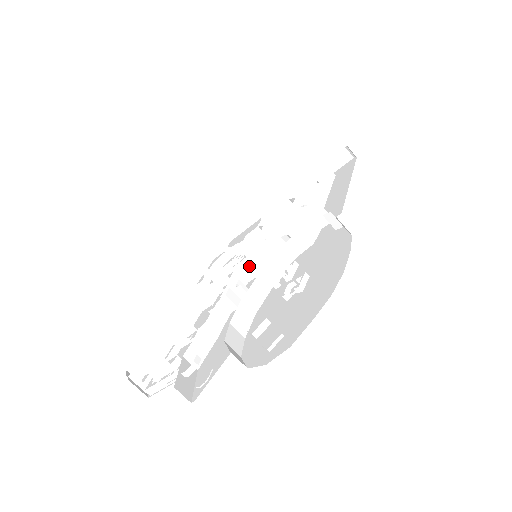
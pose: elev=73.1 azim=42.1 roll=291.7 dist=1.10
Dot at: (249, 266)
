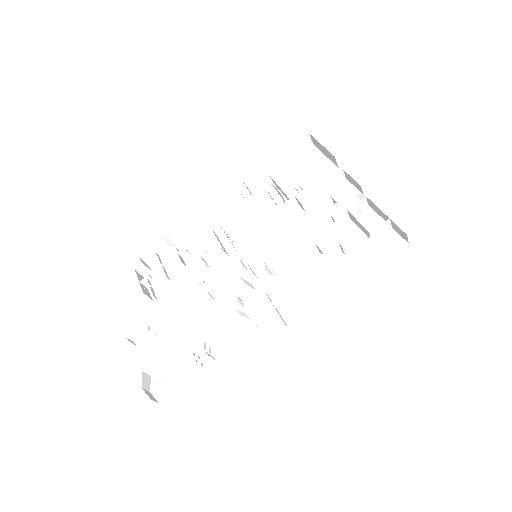
Dot at: occluded
